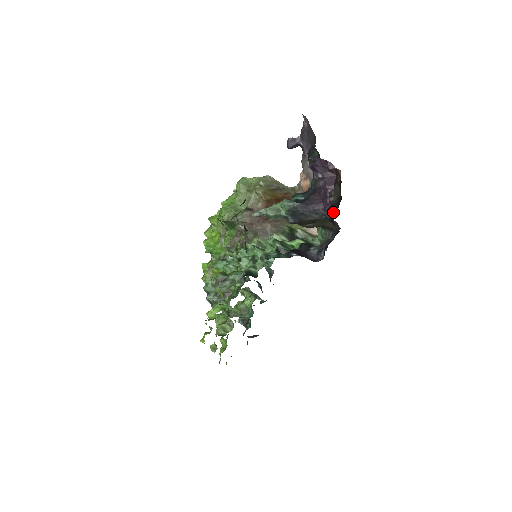
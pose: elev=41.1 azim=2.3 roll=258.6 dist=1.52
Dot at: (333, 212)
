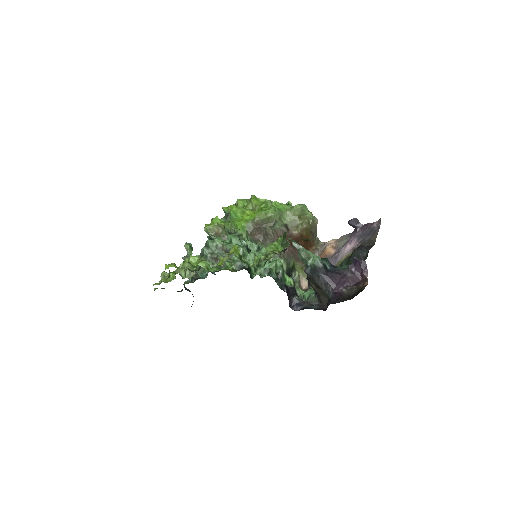
Dot at: (336, 298)
